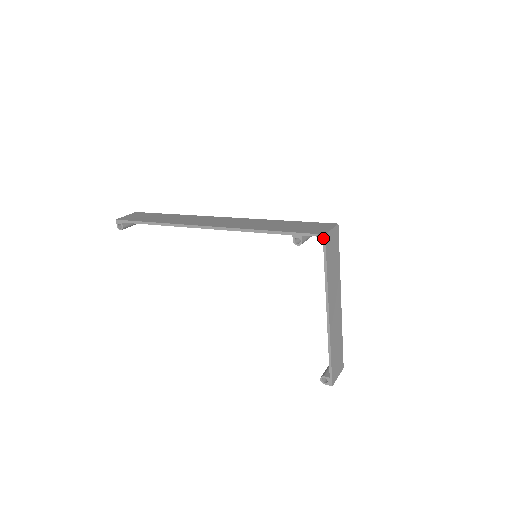
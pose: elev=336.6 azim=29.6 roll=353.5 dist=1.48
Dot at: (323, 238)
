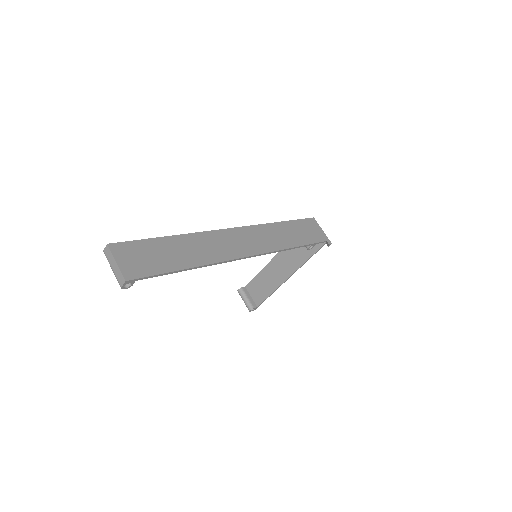
Dot at: occluded
